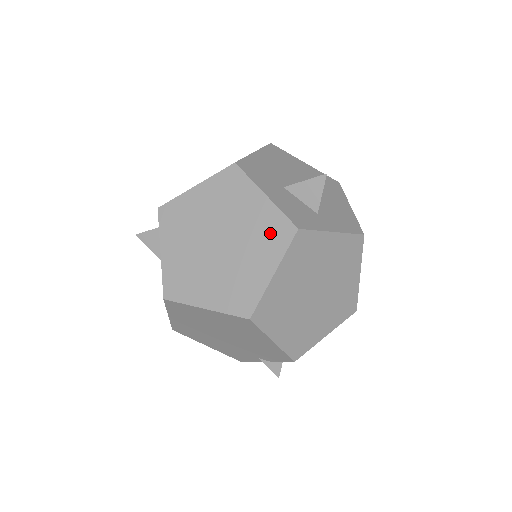
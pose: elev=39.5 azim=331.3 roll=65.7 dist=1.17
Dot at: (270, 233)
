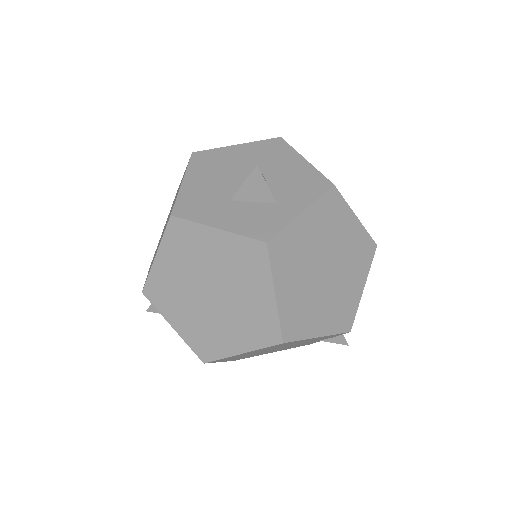
Dot at: (246, 261)
